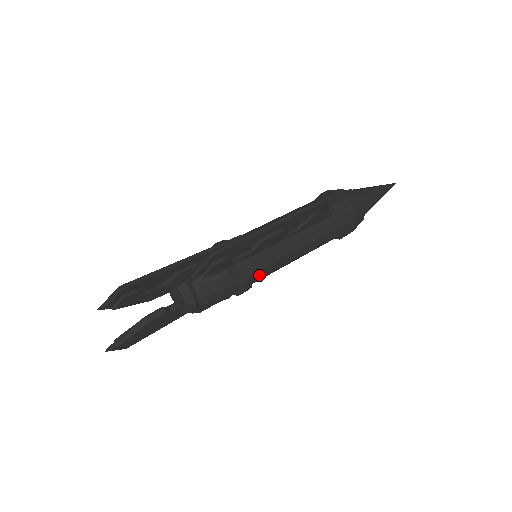
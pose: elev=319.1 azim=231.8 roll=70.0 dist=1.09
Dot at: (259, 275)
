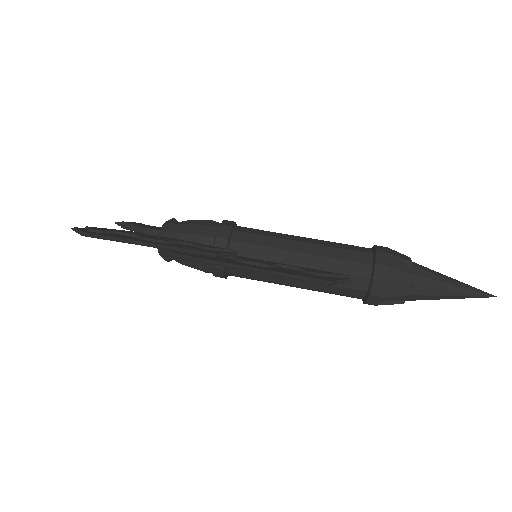
Dot at: (238, 276)
